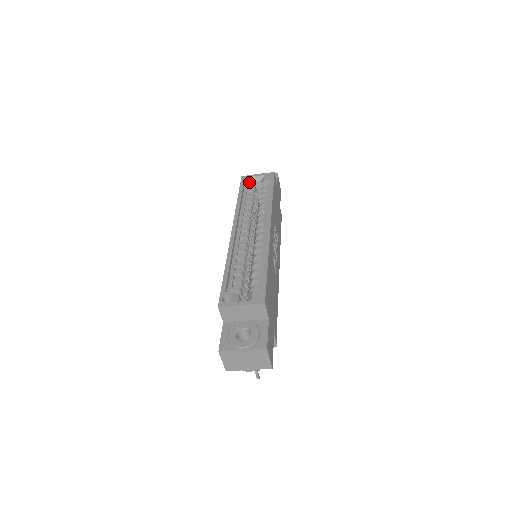
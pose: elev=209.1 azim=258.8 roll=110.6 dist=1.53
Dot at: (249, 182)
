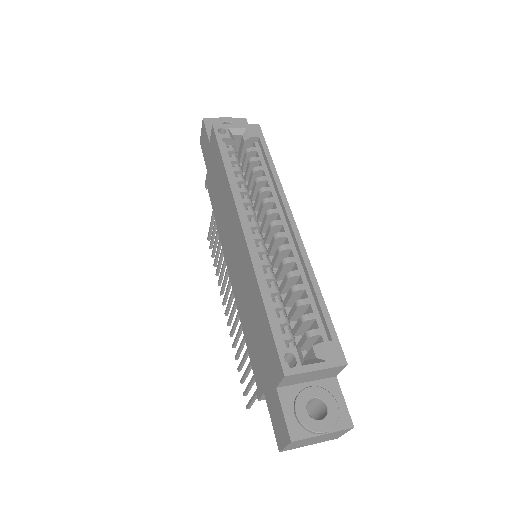
Dot at: (229, 137)
